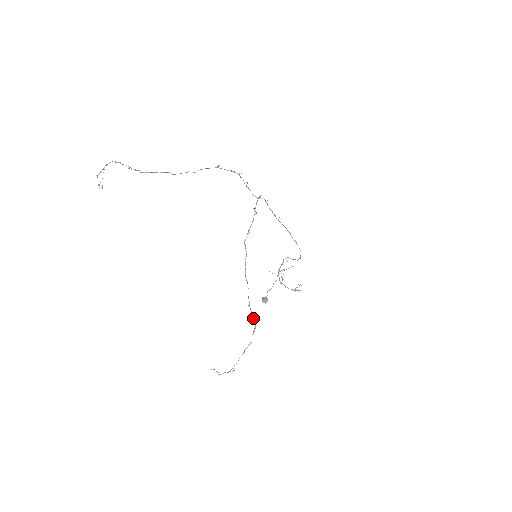
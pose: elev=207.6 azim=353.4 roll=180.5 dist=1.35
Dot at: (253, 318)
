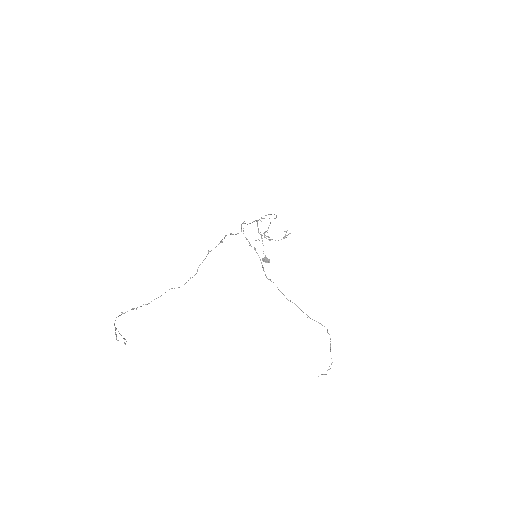
Dot at: occluded
